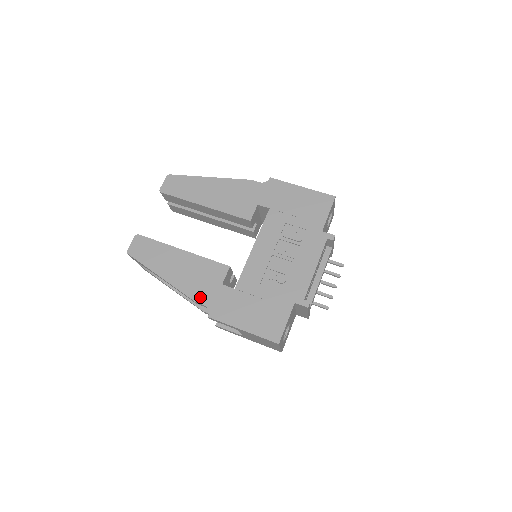
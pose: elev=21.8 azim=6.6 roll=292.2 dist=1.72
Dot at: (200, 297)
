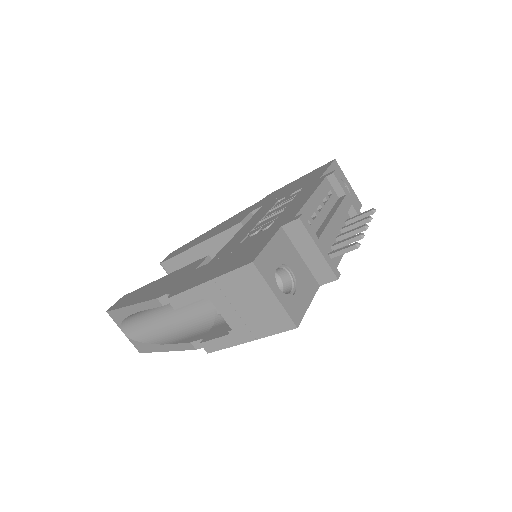
Dot at: (165, 292)
